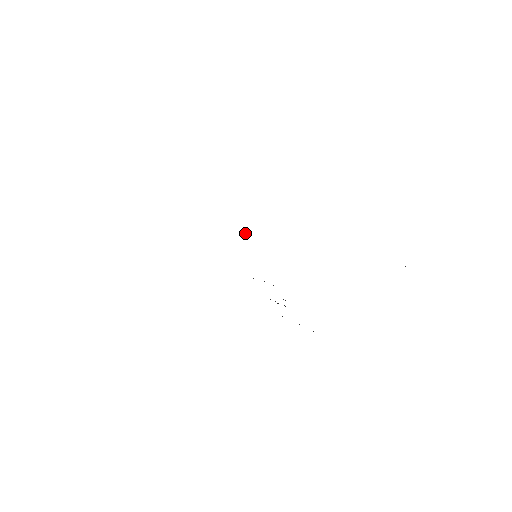
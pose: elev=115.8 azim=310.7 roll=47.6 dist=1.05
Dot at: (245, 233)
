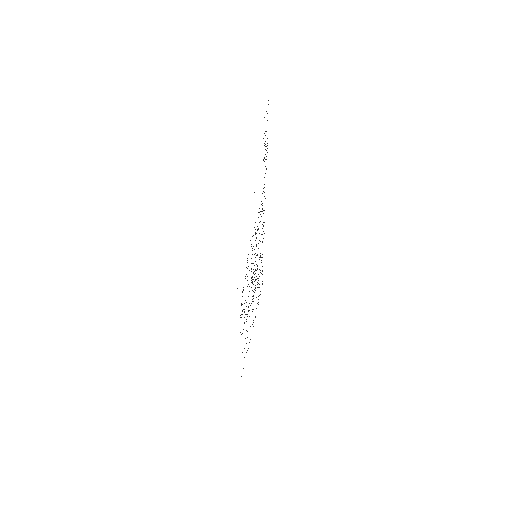
Dot at: occluded
